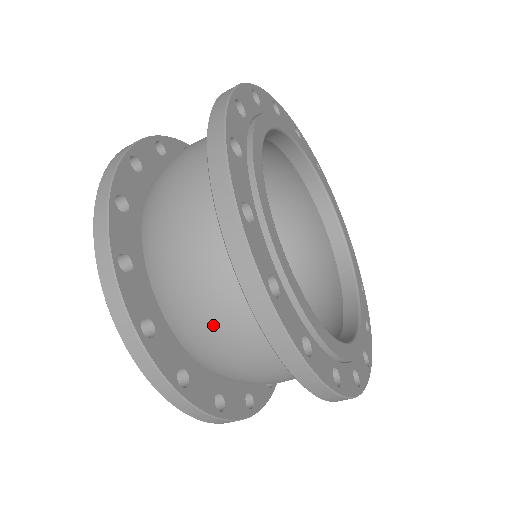
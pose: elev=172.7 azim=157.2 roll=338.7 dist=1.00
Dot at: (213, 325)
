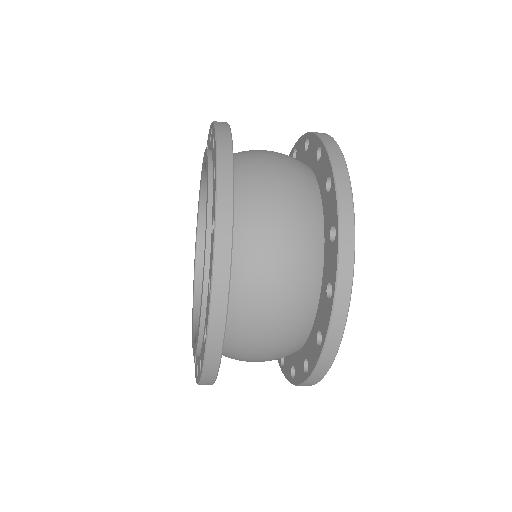
Dot at: (279, 251)
